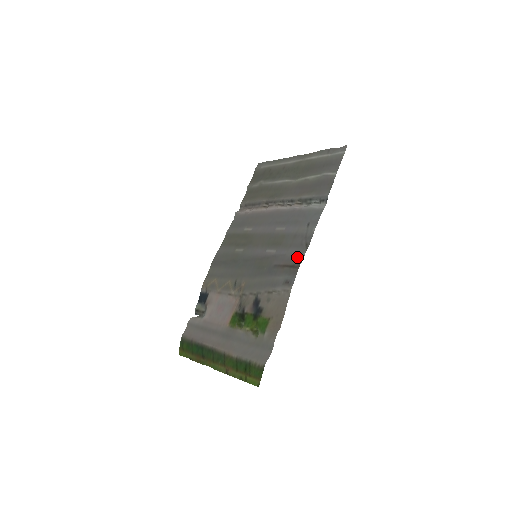
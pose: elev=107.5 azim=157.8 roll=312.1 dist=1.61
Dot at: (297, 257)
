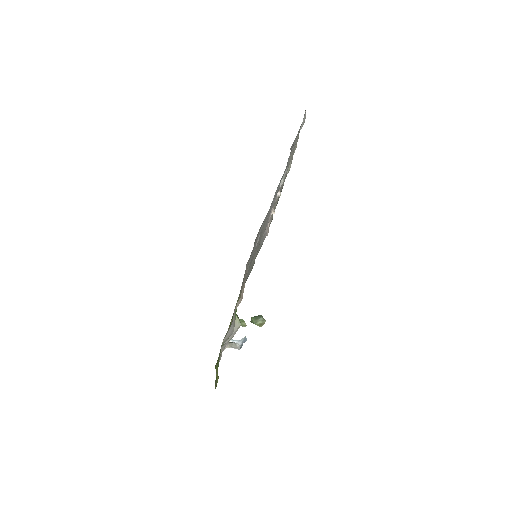
Dot at: (261, 226)
